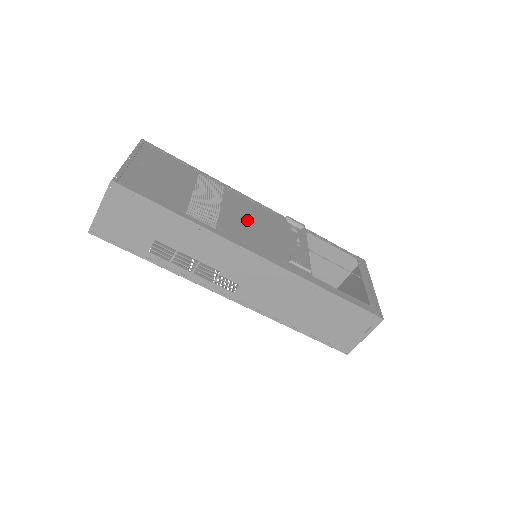
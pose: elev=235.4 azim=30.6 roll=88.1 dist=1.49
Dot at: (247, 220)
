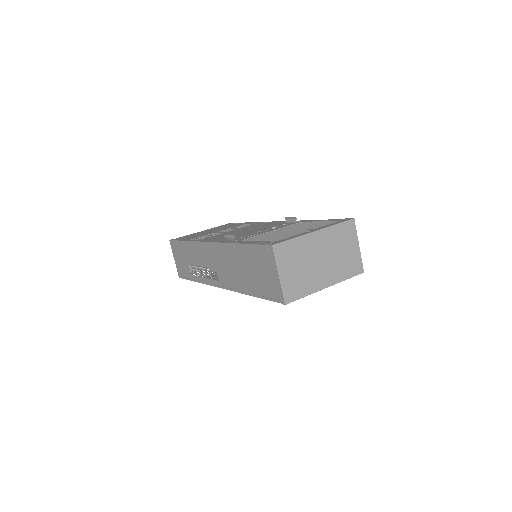
Dot at: (240, 231)
